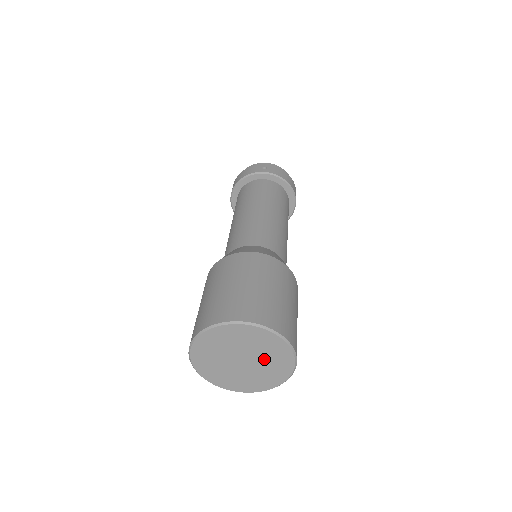
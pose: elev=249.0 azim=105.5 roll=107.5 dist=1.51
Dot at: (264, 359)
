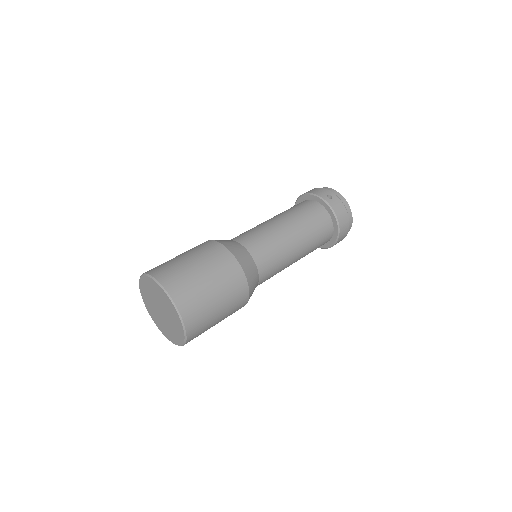
Dot at: (171, 321)
